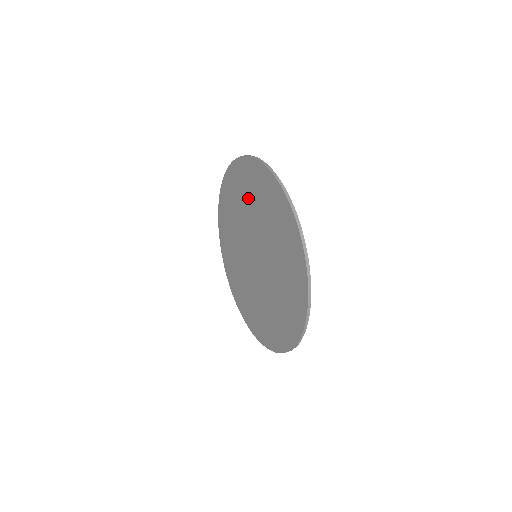
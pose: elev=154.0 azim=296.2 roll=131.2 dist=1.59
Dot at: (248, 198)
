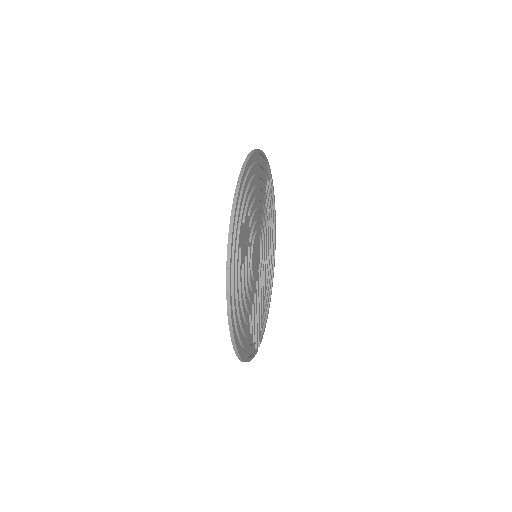
Dot at: occluded
